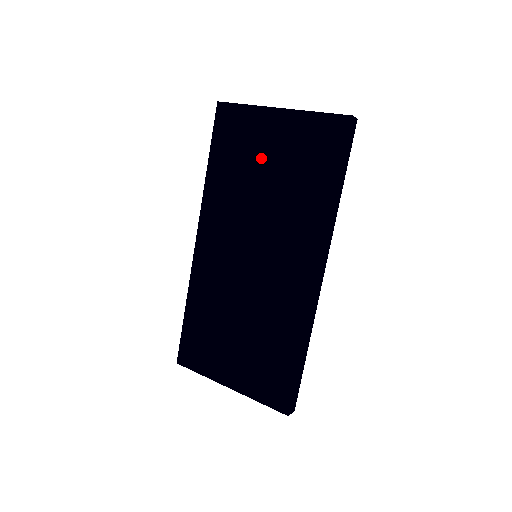
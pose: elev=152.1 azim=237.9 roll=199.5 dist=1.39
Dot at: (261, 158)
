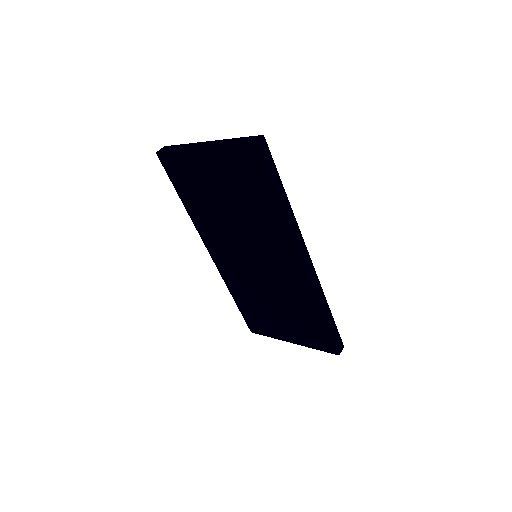
Dot at: (213, 190)
